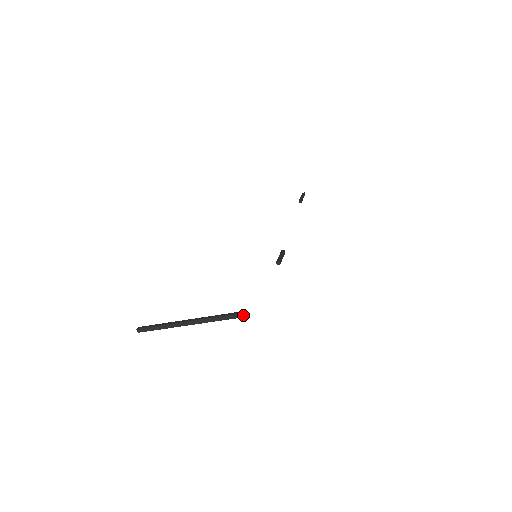
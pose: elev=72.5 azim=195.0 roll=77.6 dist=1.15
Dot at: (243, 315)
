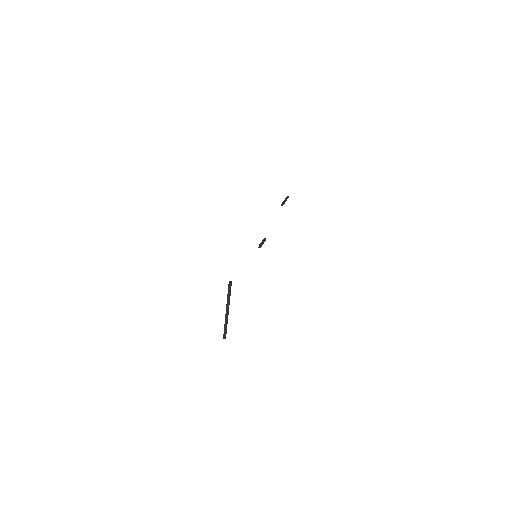
Dot at: (230, 284)
